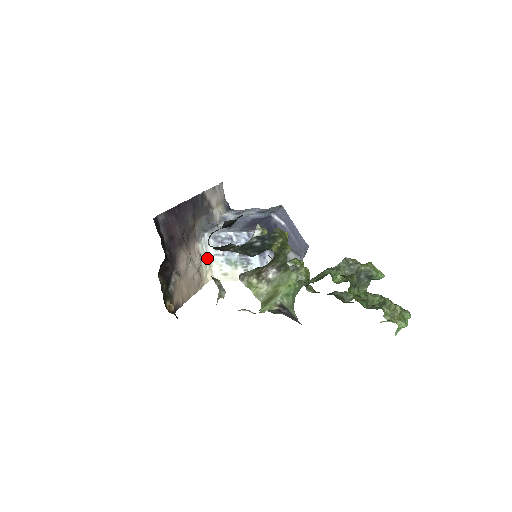
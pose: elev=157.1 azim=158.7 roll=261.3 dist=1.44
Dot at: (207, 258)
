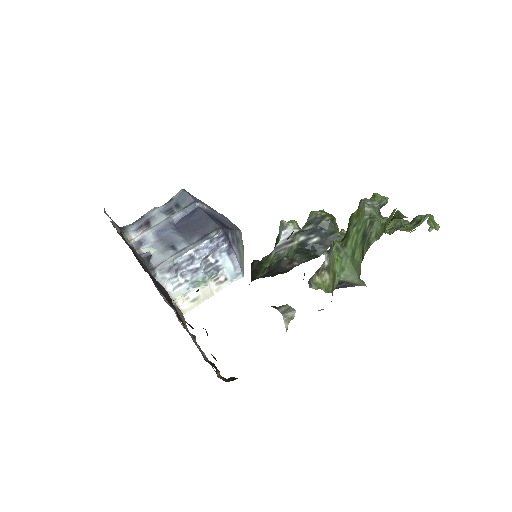
Dot at: occluded
